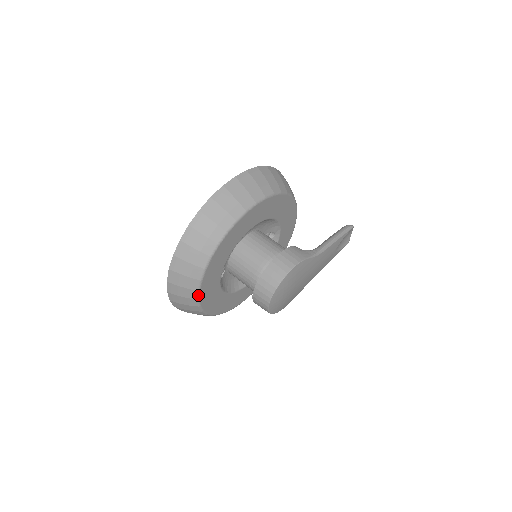
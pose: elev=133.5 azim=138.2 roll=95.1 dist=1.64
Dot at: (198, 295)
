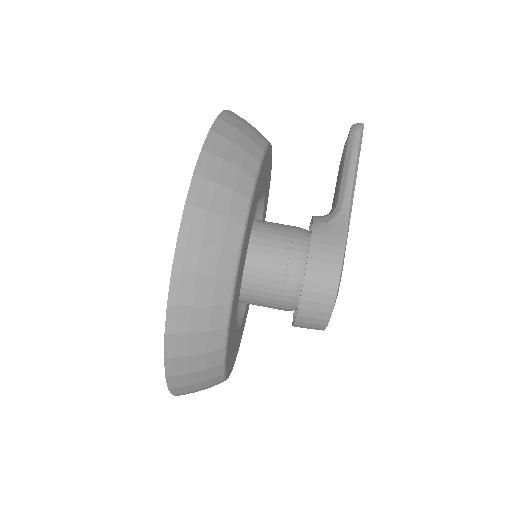
Dot at: (225, 379)
